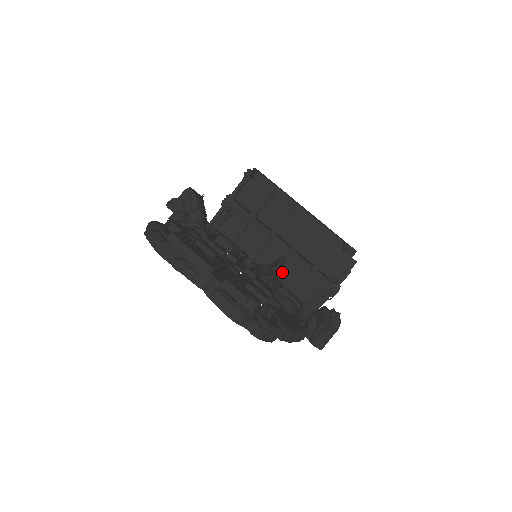
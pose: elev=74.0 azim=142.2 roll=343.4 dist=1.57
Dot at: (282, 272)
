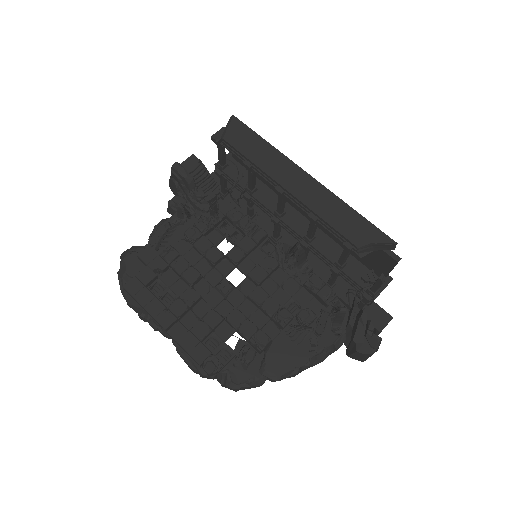
Dot at: occluded
